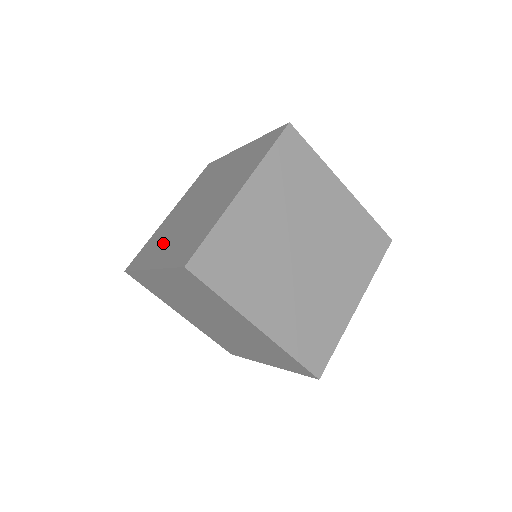
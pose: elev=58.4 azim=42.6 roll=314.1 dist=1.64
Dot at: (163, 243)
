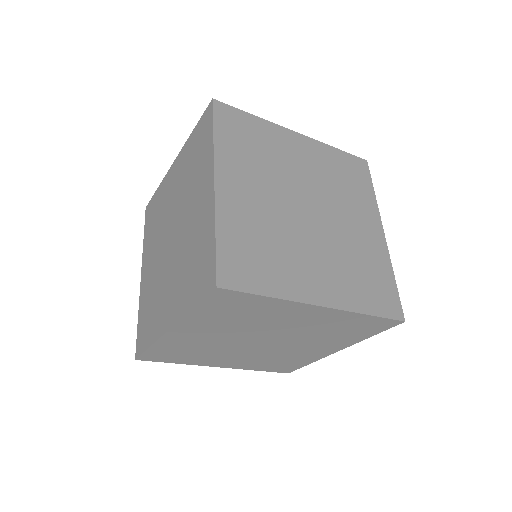
Dot at: (152, 246)
